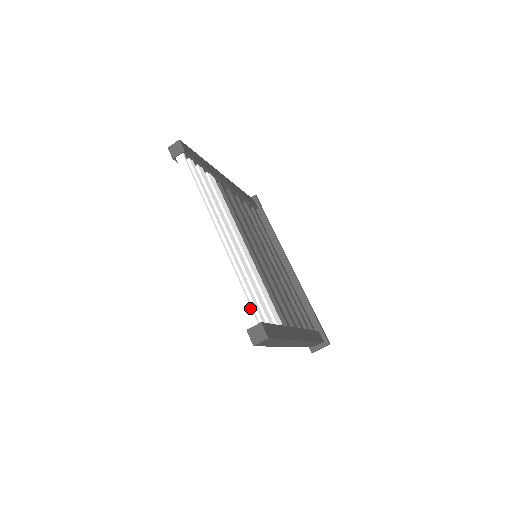
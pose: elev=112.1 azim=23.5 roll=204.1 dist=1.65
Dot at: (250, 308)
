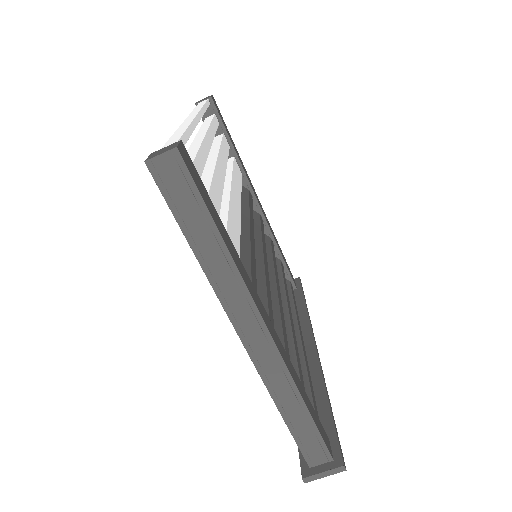
Dot at: (178, 138)
